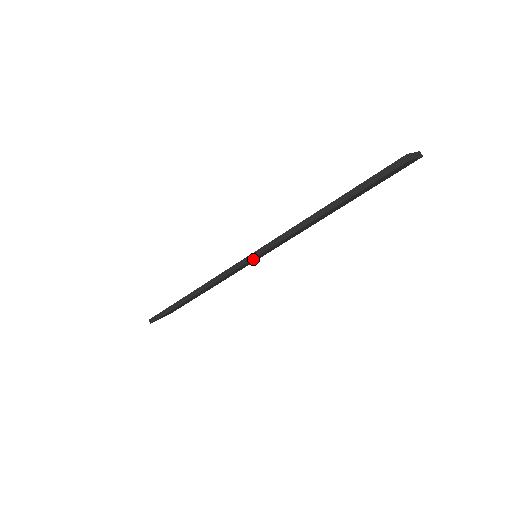
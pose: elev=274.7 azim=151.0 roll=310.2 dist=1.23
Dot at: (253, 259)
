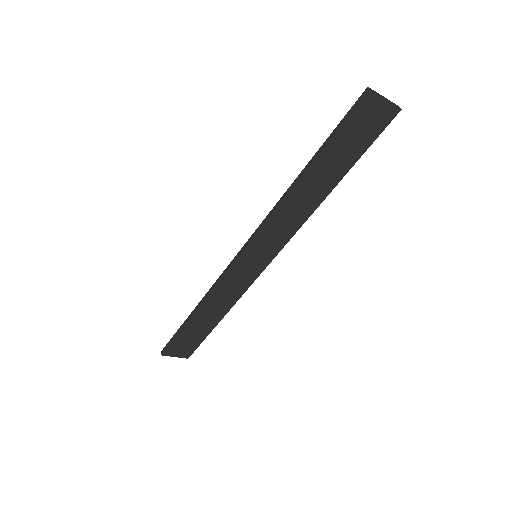
Dot at: (249, 253)
